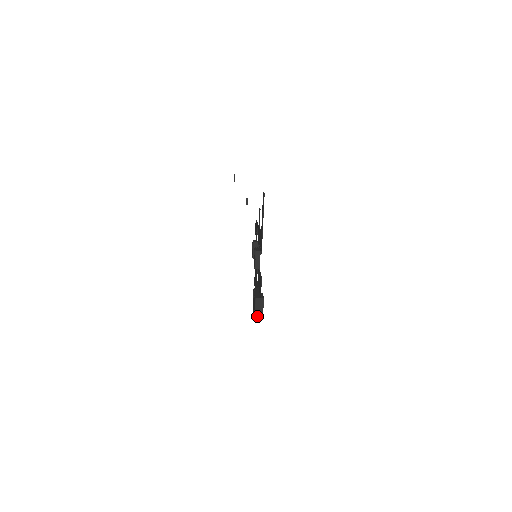
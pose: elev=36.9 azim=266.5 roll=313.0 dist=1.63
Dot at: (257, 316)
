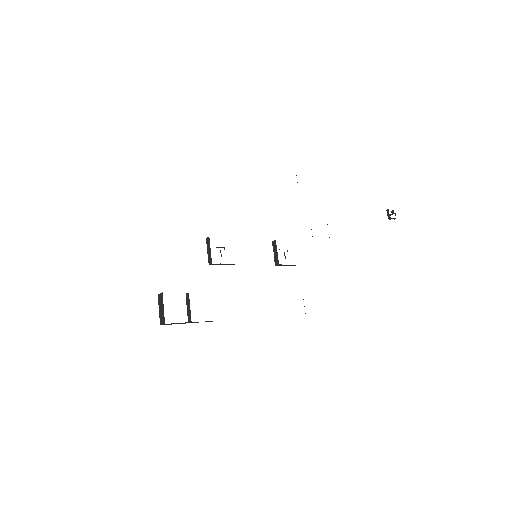
Dot at: (161, 322)
